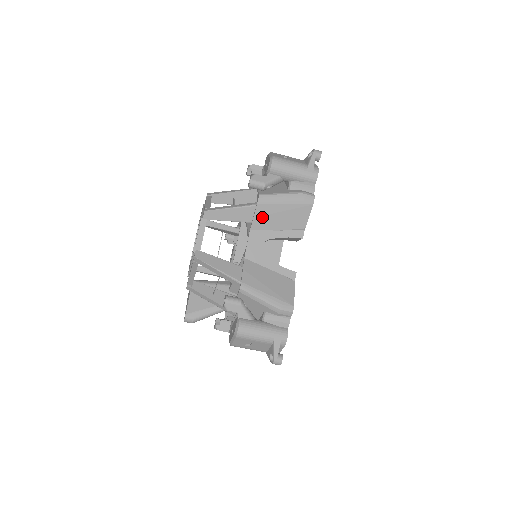
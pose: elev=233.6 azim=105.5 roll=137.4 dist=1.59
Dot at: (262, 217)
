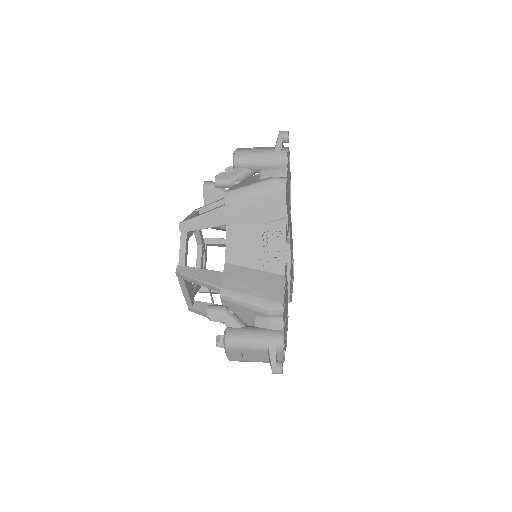
Dot at: occluded
